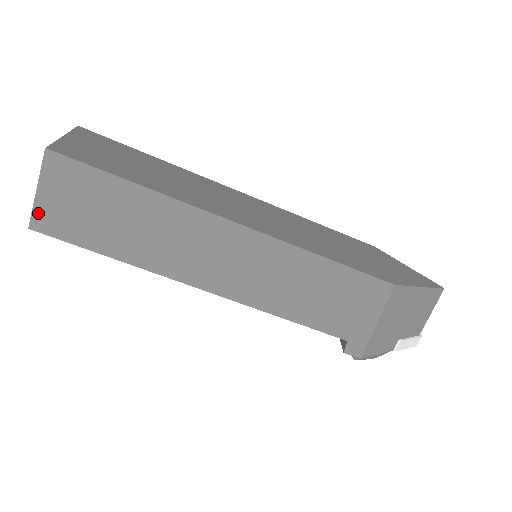
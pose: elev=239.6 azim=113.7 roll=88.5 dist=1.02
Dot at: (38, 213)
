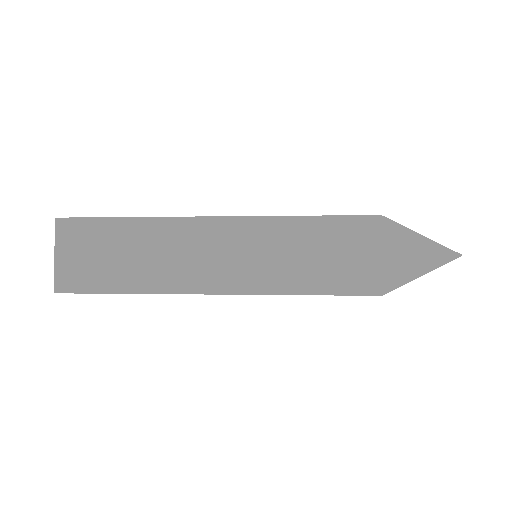
Dot at: occluded
